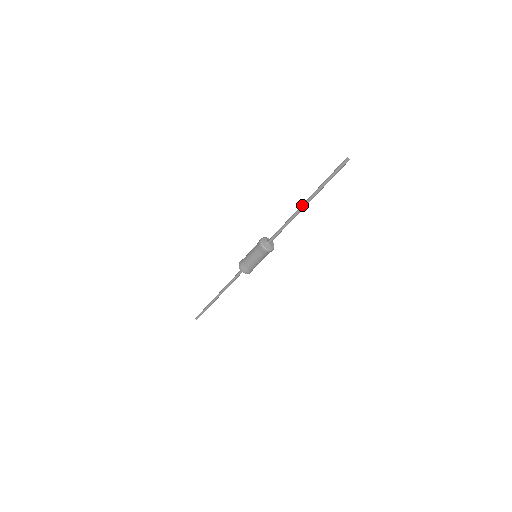
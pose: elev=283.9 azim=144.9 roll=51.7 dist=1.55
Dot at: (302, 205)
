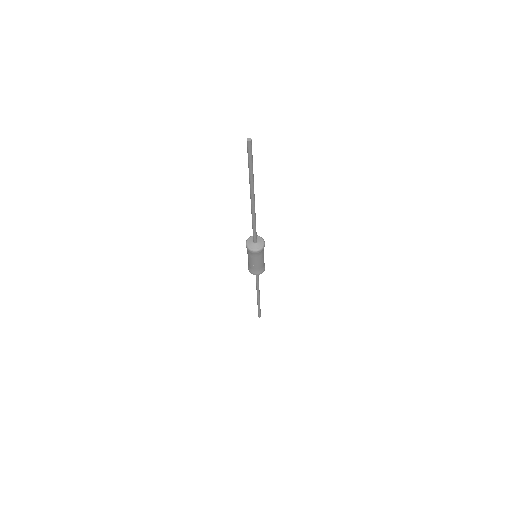
Dot at: (251, 201)
